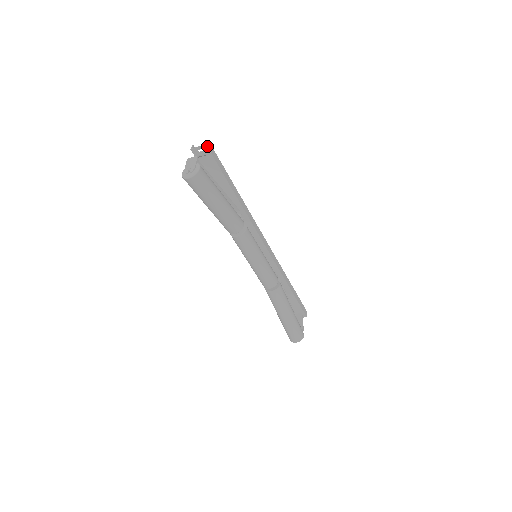
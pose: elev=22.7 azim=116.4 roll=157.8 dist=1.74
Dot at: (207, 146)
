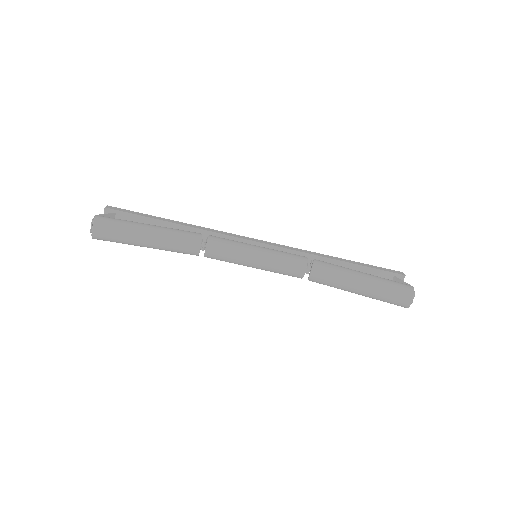
Dot at: (107, 208)
